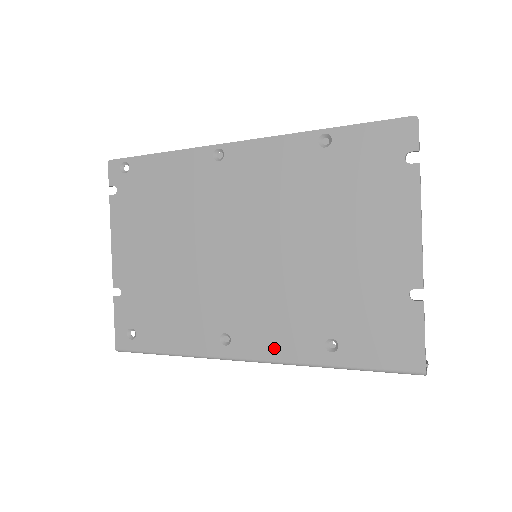
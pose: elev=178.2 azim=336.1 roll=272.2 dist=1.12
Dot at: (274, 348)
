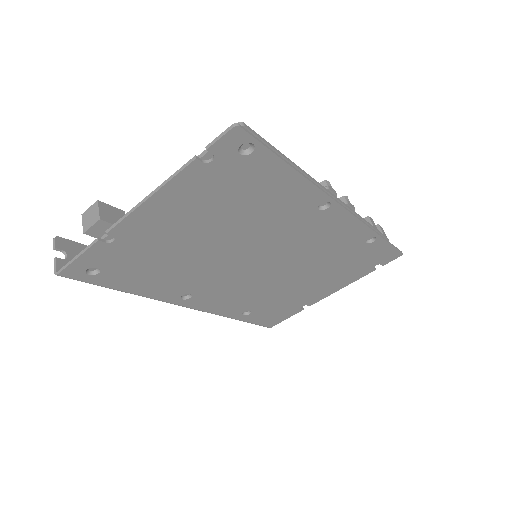
Dot at: (214, 308)
